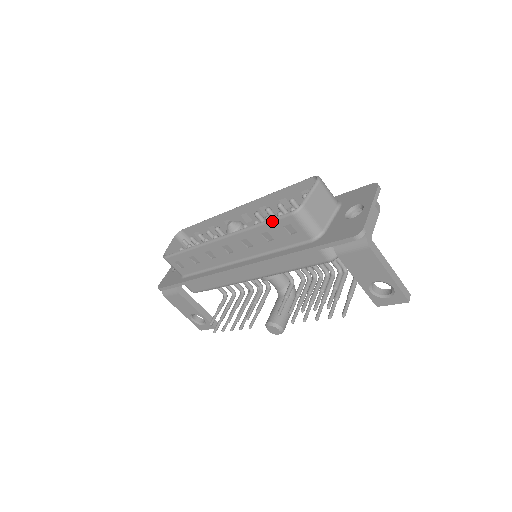
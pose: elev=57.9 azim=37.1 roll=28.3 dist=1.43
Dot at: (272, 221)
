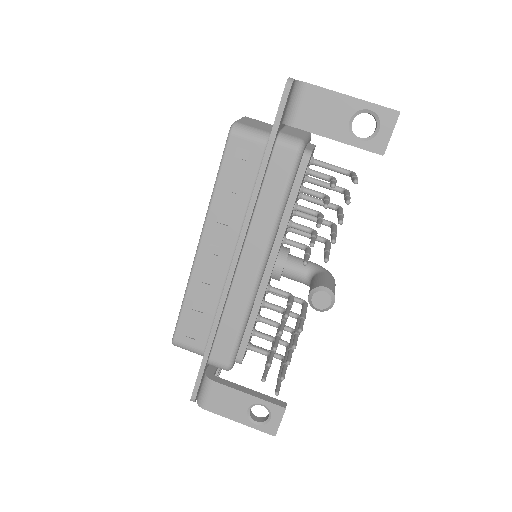
Dot at: (222, 162)
